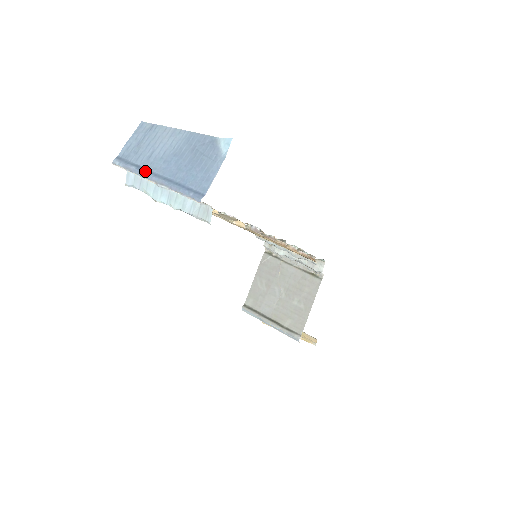
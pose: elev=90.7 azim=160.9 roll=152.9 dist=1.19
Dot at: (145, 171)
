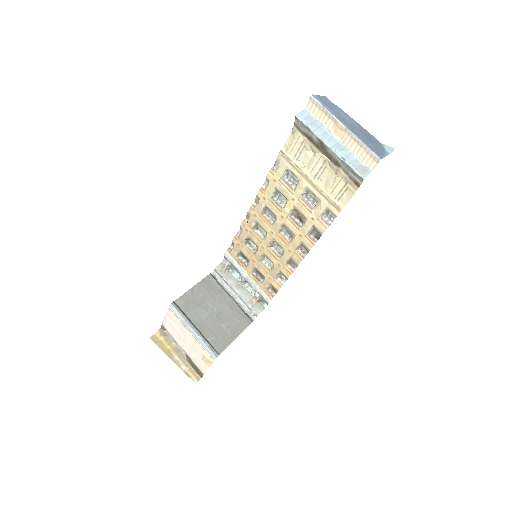
Dot at: (338, 117)
